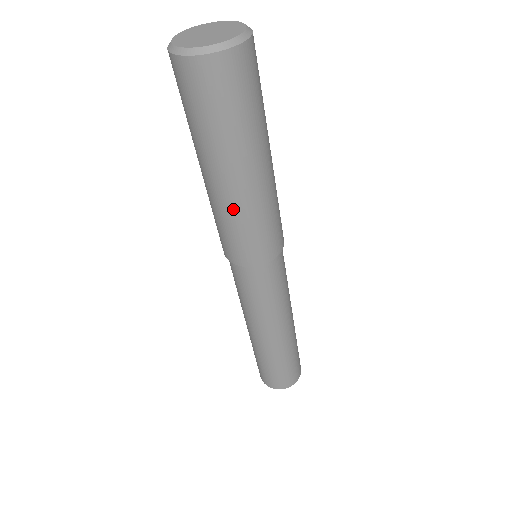
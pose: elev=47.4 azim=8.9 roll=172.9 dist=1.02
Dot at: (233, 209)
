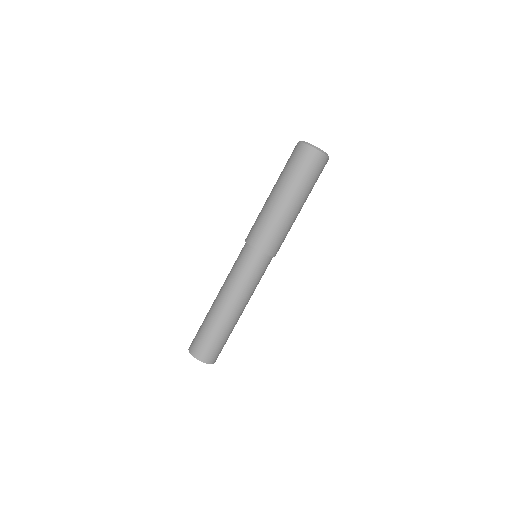
Dot at: (289, 221)
